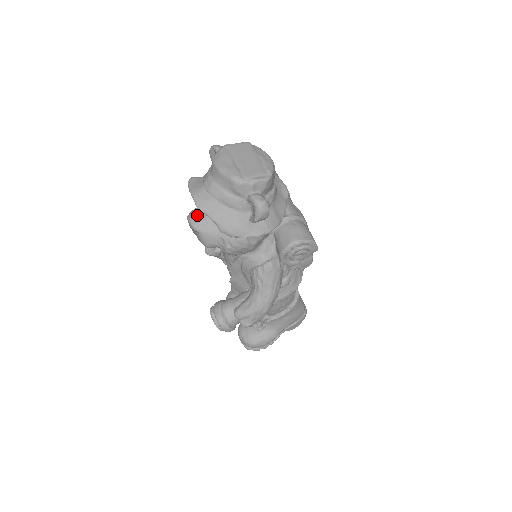
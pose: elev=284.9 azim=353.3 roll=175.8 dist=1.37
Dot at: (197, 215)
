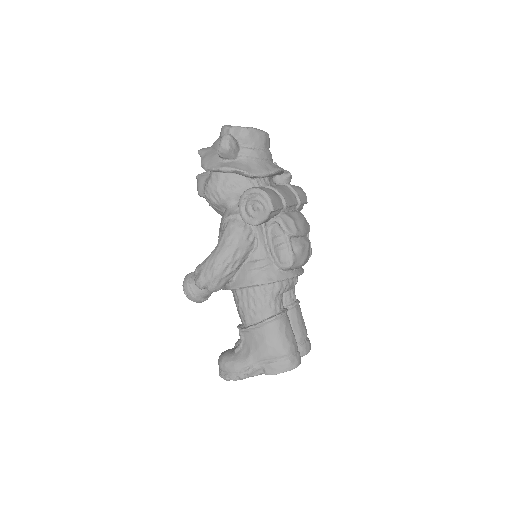
Dot at: occluded
